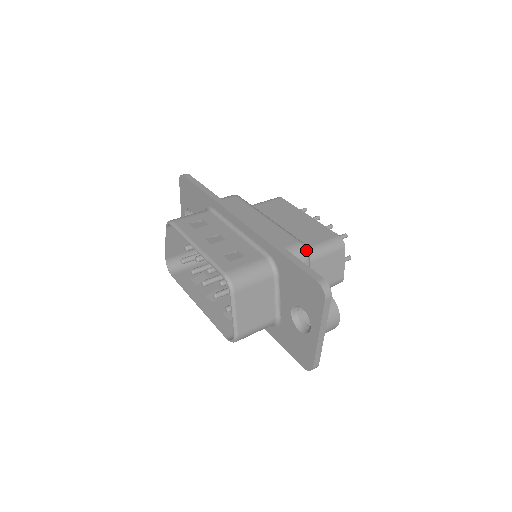
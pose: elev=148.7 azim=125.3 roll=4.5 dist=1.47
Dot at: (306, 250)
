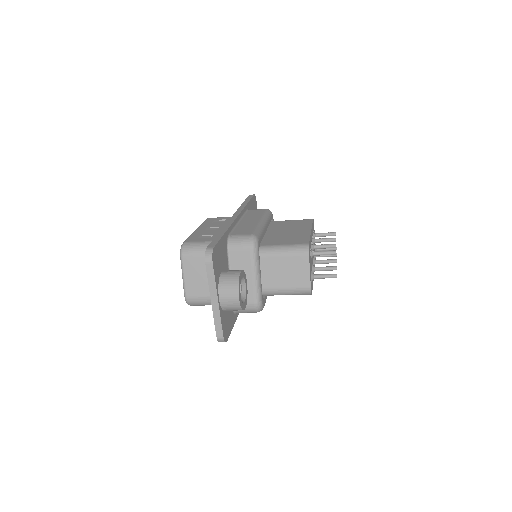
Dot at: (252, 240)
